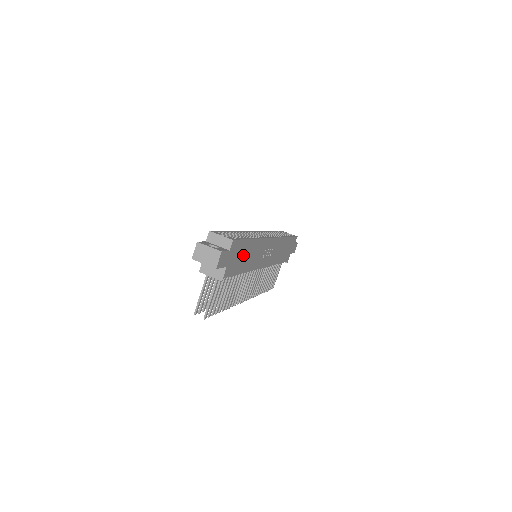
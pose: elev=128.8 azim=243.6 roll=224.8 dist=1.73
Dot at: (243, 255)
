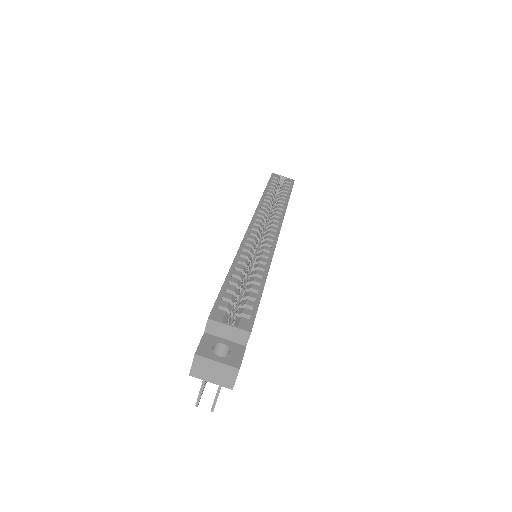
Dot at: occluded
